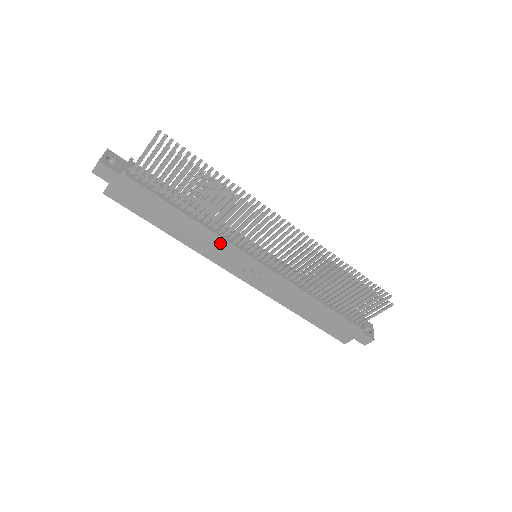
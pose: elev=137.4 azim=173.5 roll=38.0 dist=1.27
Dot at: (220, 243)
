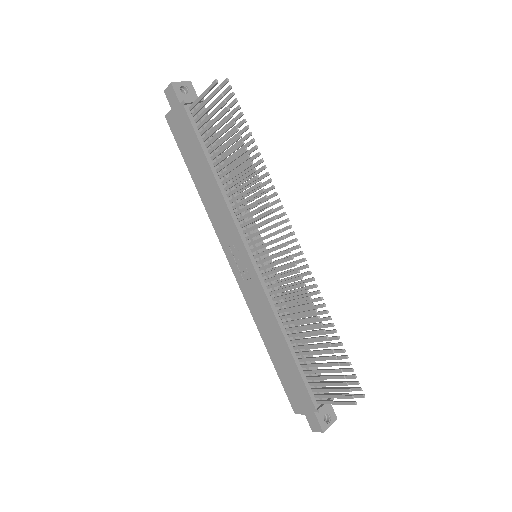
Dot at: (228, 219)
